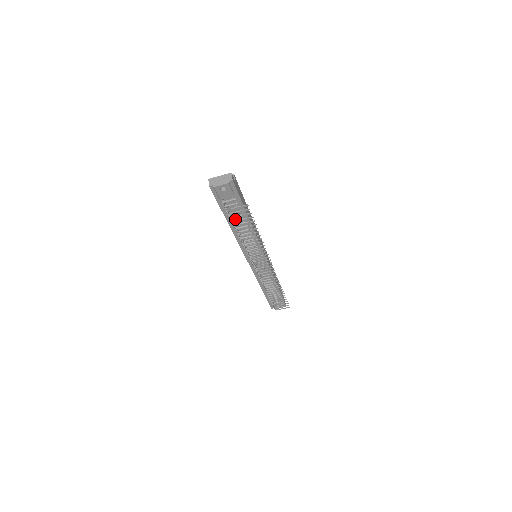
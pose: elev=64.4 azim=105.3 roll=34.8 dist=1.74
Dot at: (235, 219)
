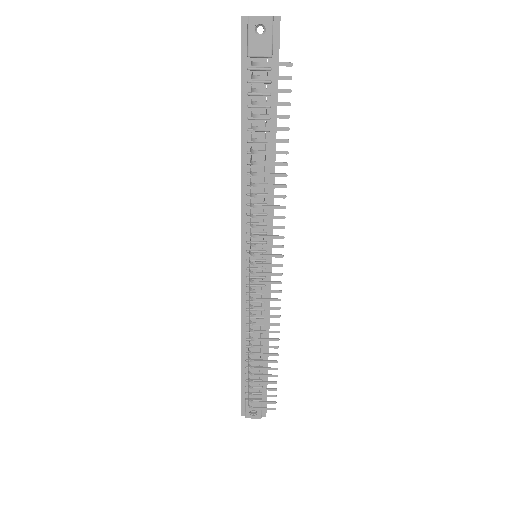
Dot at: occluded
